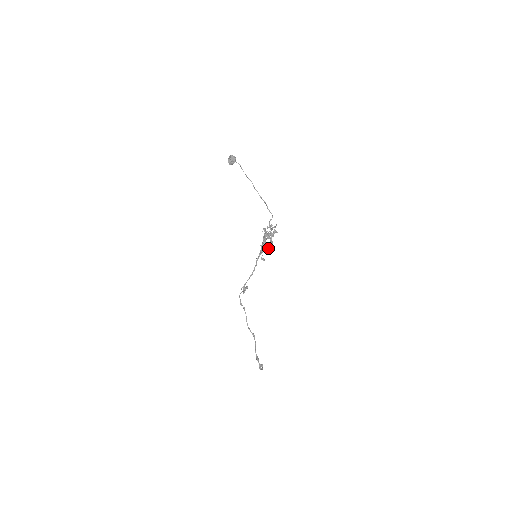
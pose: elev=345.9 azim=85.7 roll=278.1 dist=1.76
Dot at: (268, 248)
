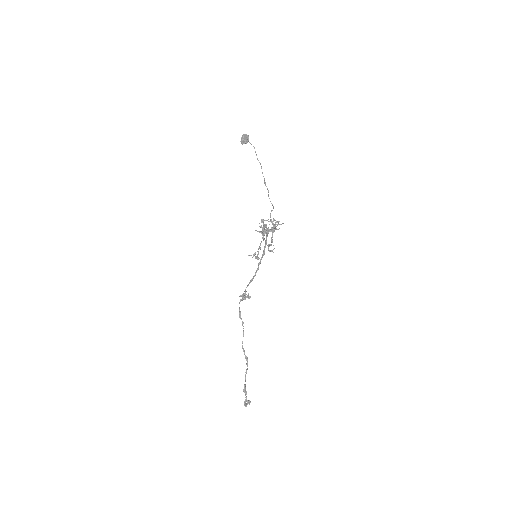
Dot at: (271, 250)
